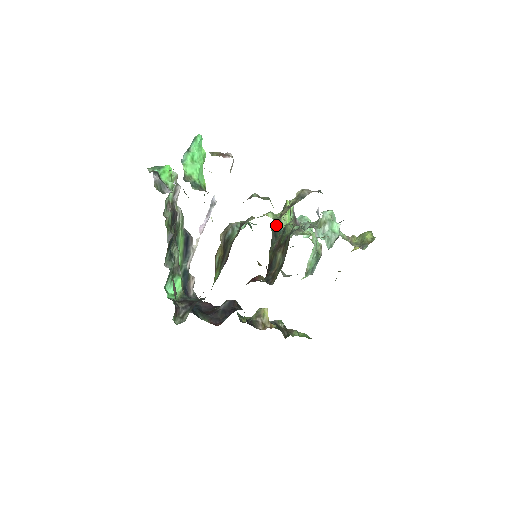
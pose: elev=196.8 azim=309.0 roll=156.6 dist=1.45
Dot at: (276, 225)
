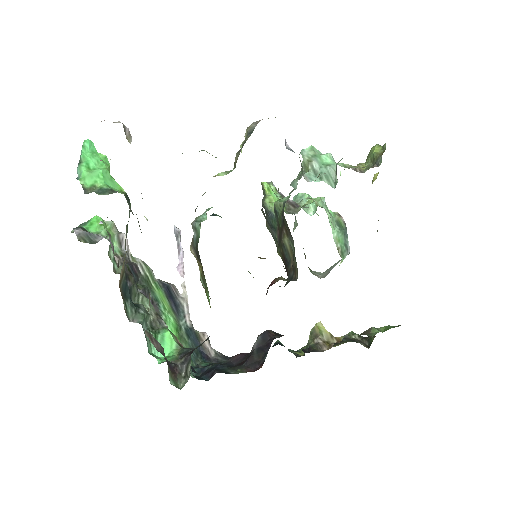
Dot at: (266, 217)
